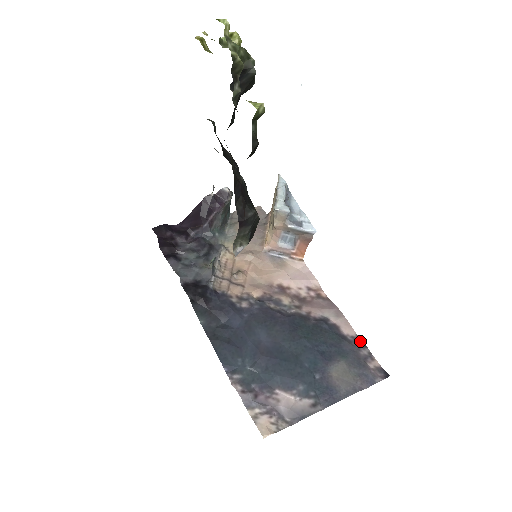
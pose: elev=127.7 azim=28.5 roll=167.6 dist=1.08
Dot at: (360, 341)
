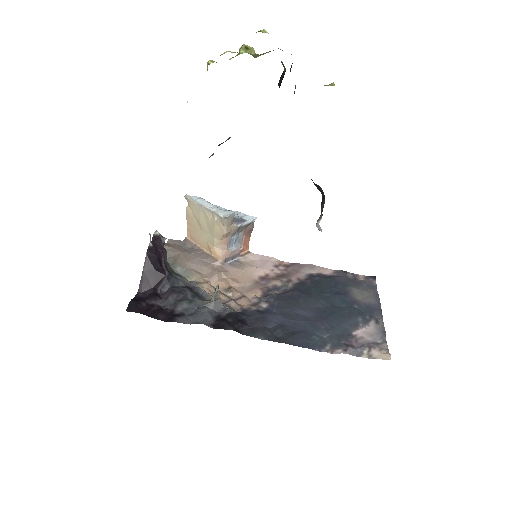
Dot at: (340, 271)
